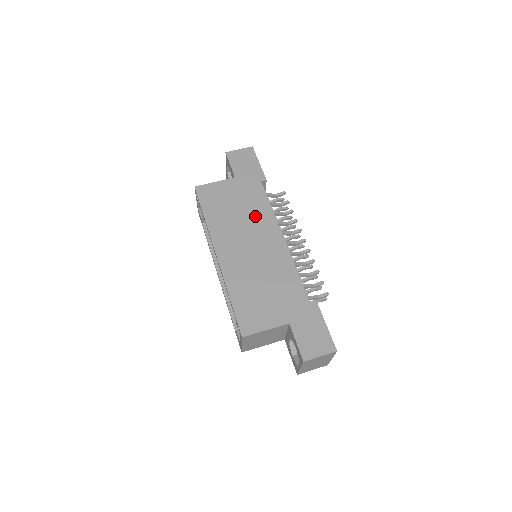
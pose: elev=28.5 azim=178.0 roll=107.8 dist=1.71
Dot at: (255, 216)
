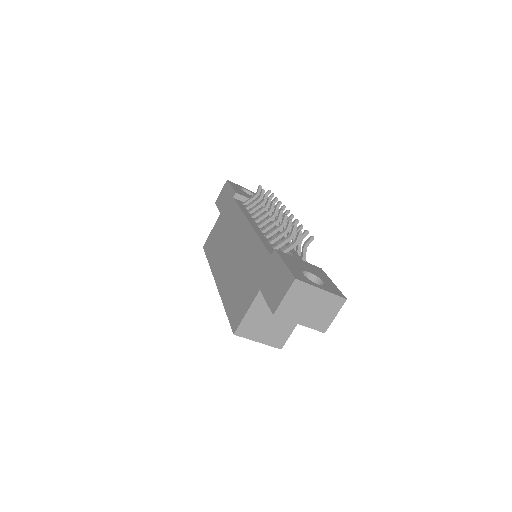
Dot at: (232, 227)
